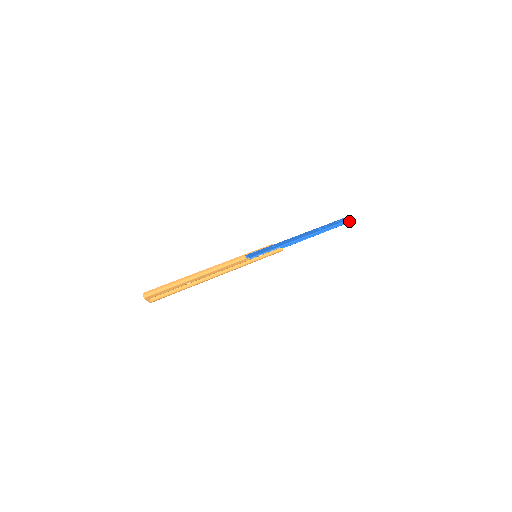
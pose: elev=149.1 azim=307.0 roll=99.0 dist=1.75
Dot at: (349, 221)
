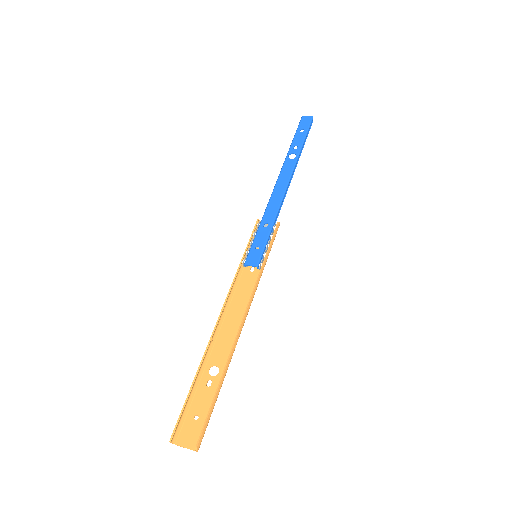
Dot at: (311, 122)
